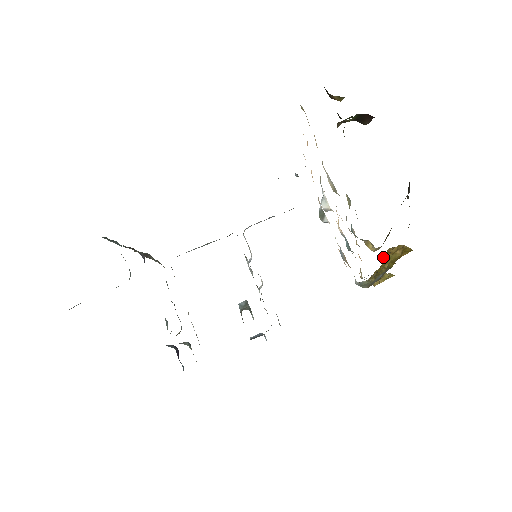
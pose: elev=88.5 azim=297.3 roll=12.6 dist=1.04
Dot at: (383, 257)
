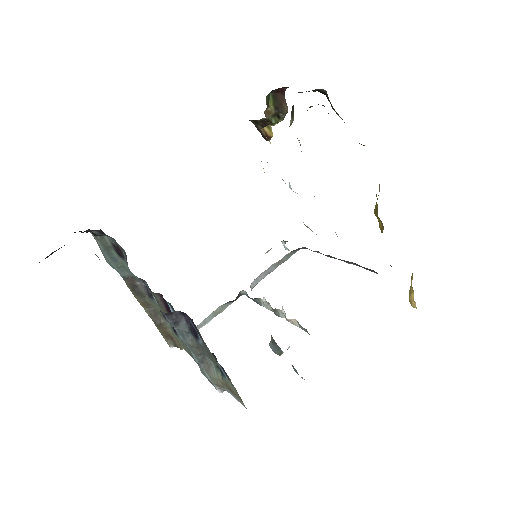
Dot at: (374, 212)
